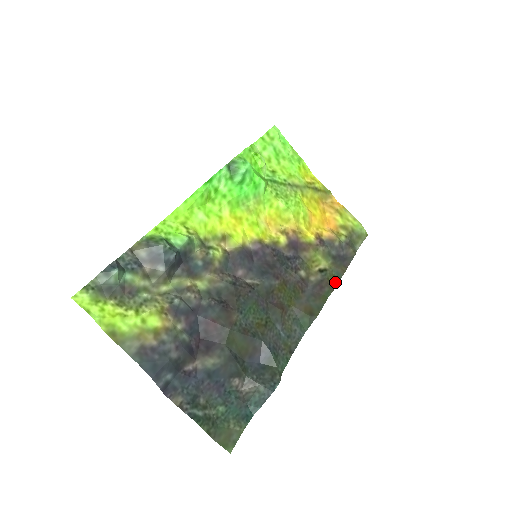
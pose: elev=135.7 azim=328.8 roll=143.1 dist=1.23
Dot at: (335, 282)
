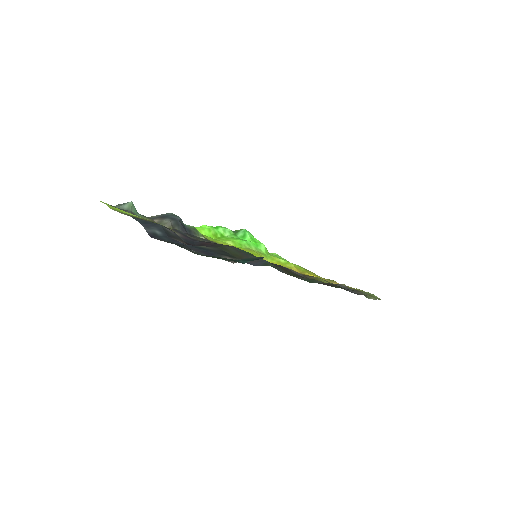
Dot at: occluded
